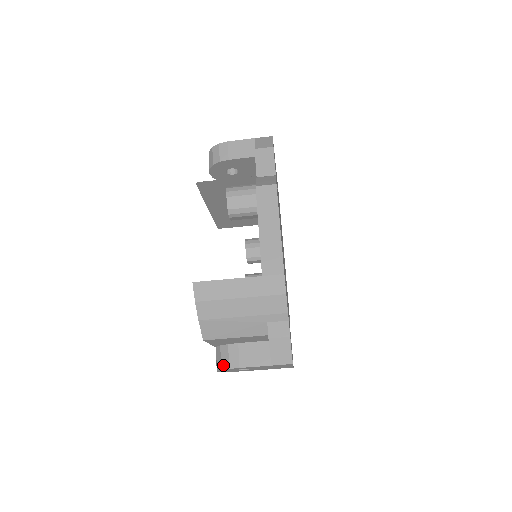
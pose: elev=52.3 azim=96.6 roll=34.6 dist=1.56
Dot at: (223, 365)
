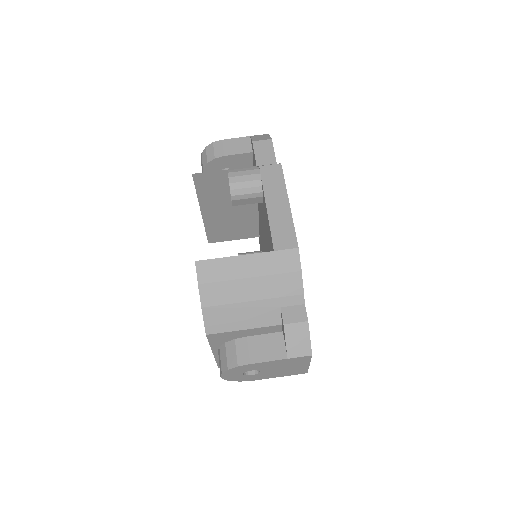
Dot at: (230, 364)
